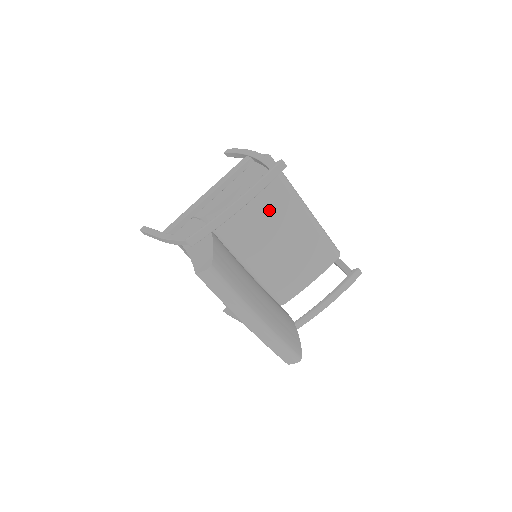
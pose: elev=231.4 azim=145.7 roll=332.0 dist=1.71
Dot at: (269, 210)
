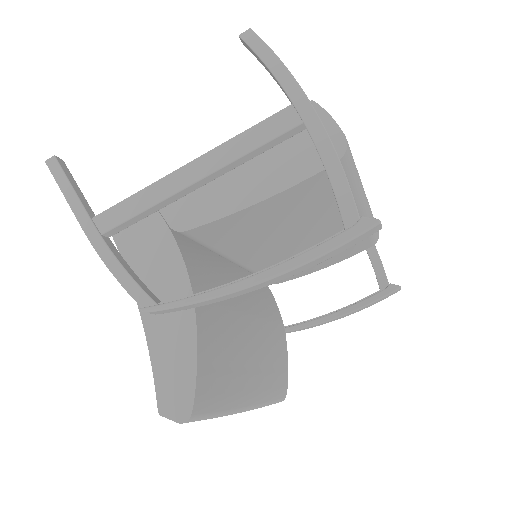
Dot at: (304, 218)
